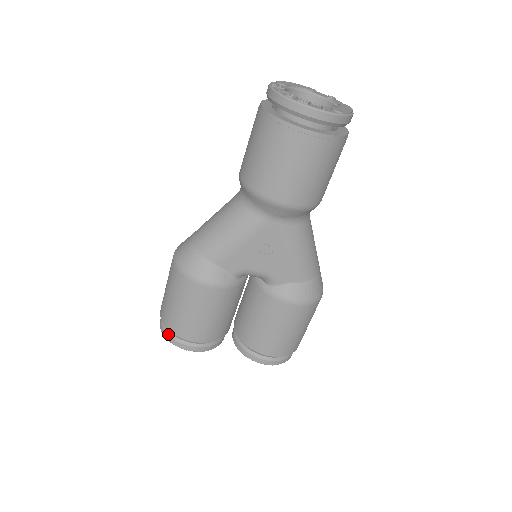
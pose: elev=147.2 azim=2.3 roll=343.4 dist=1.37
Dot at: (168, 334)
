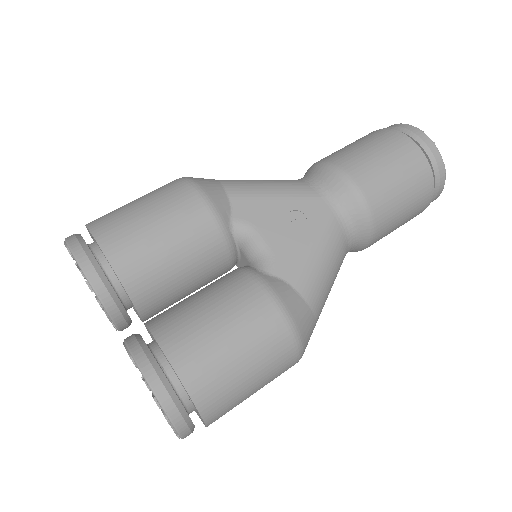
Dot at: (77, 236)
